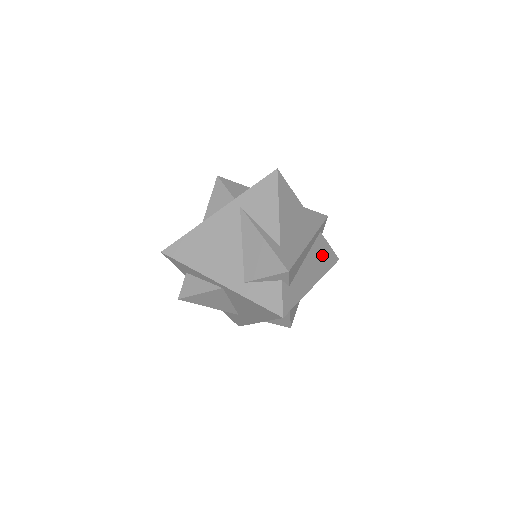
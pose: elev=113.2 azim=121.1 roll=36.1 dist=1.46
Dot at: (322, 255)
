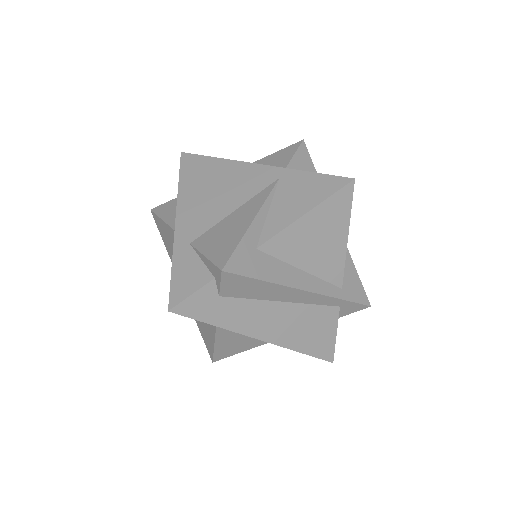
Dot at: (312, 329)
